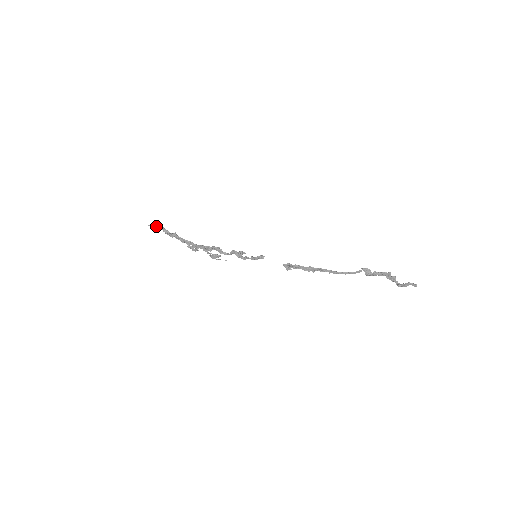
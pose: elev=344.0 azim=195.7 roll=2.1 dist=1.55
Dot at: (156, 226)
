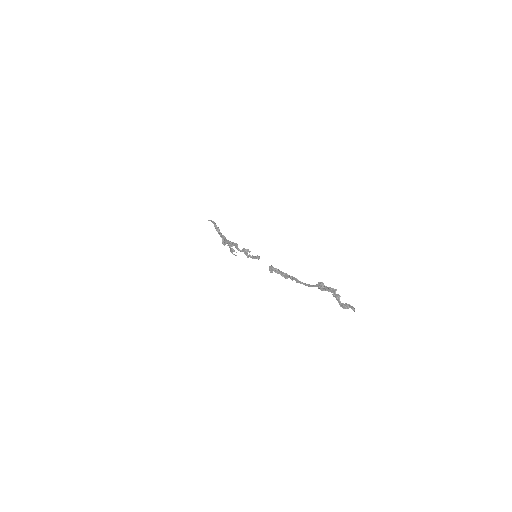
Dot at: (212, 221)
